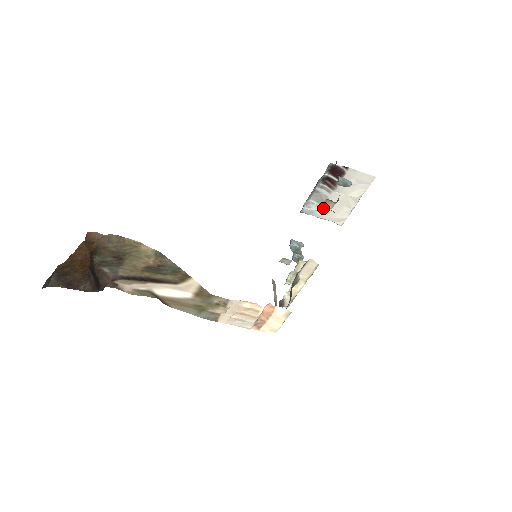
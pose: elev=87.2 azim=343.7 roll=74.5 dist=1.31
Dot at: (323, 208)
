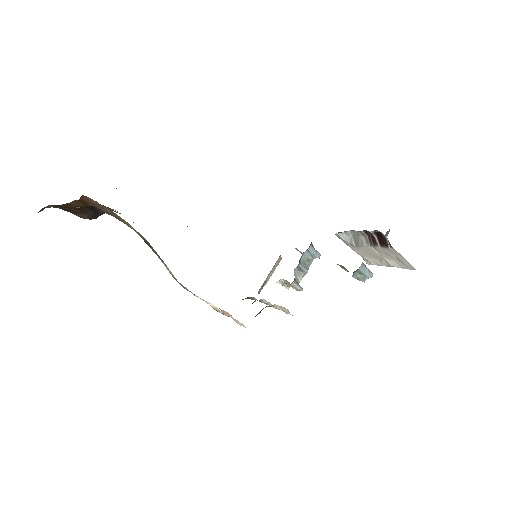
Dot at: (355, 246)
